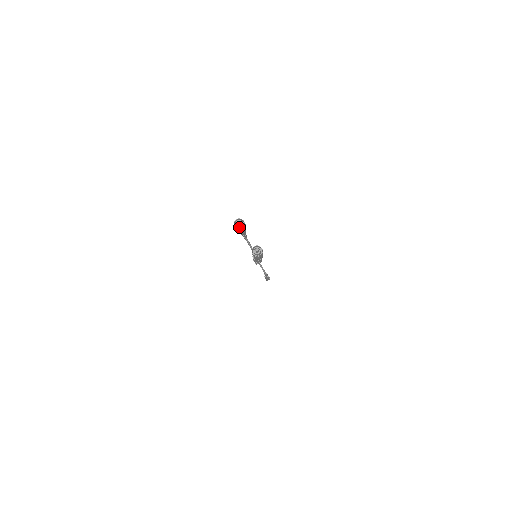
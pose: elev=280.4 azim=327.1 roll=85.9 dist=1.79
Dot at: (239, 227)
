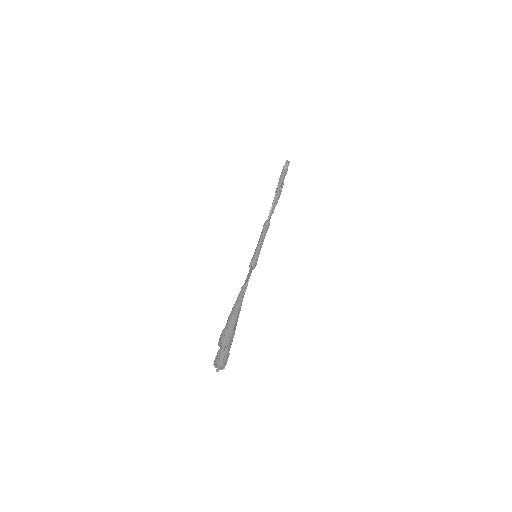
Dot at: (222, 345)
